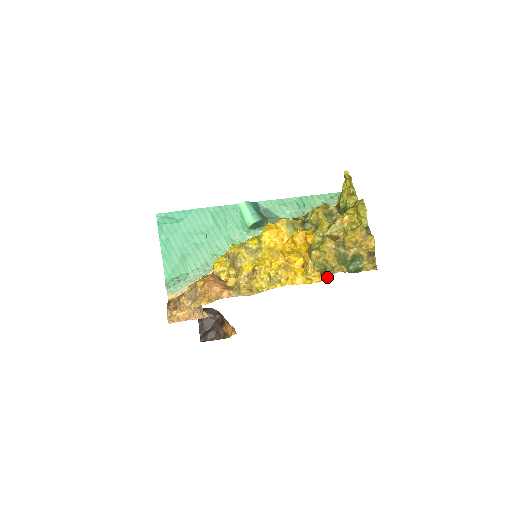
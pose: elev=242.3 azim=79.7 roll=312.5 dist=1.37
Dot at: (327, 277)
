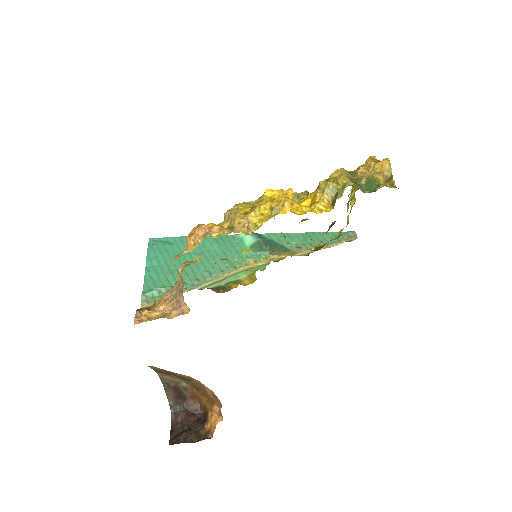
Dot at: (339, 197)
